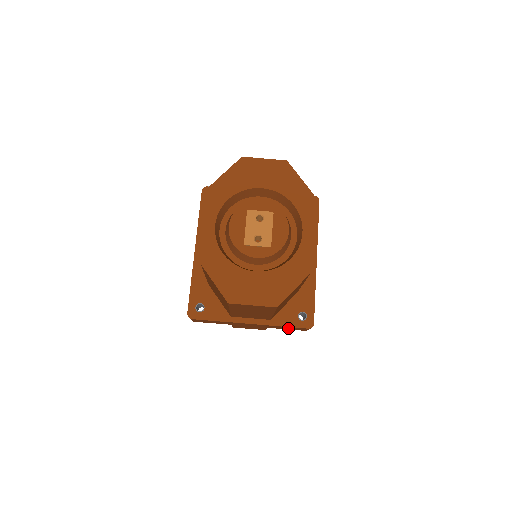
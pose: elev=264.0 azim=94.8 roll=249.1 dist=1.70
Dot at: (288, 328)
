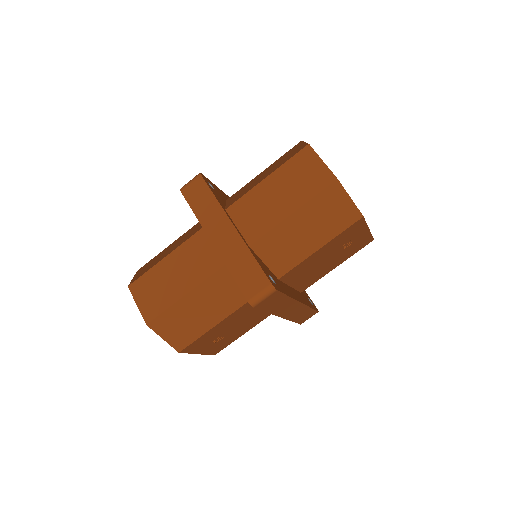
Dot at: (245, 274)
